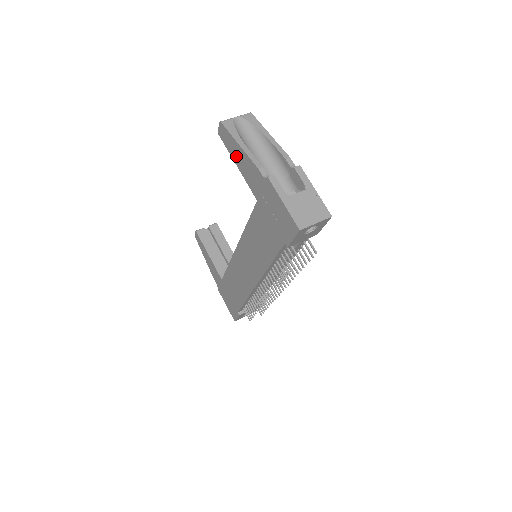
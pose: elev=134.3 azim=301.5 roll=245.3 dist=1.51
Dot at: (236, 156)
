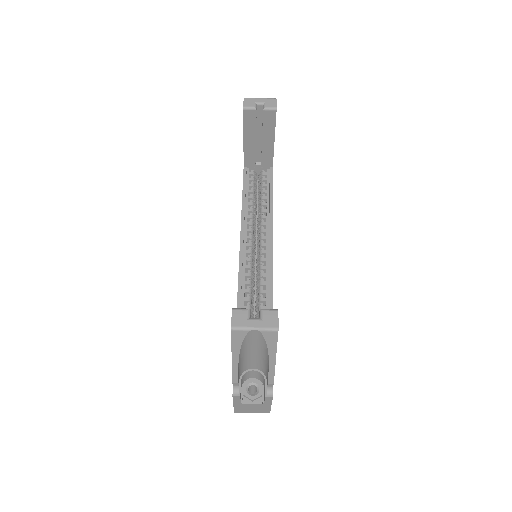
Dot at: occluded
